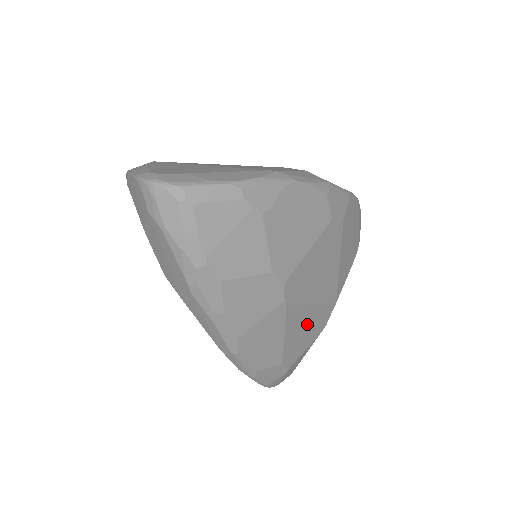
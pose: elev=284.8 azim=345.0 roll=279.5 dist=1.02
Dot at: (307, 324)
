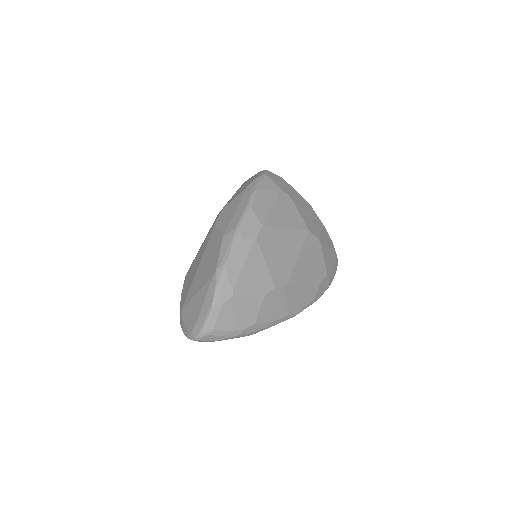
Dot at: (308, 261)
